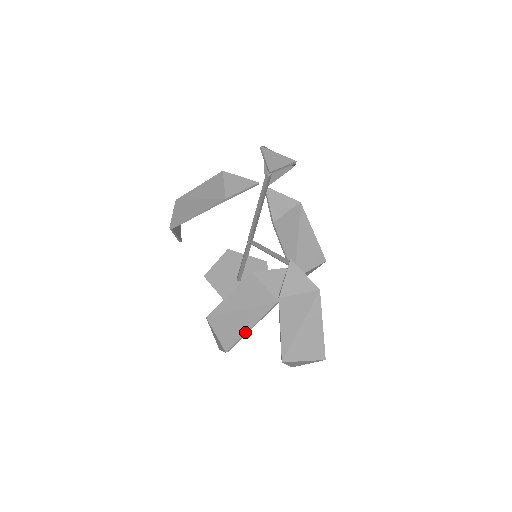
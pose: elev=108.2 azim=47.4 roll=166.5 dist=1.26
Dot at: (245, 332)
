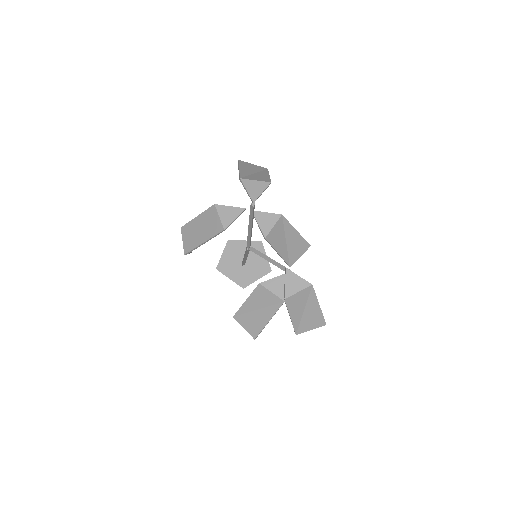
Dot at: (265, 325)
